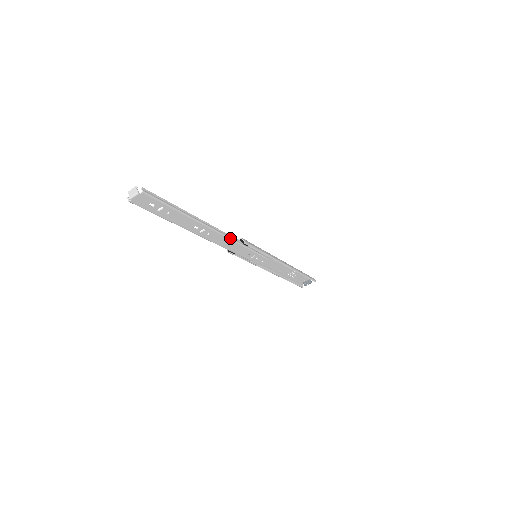
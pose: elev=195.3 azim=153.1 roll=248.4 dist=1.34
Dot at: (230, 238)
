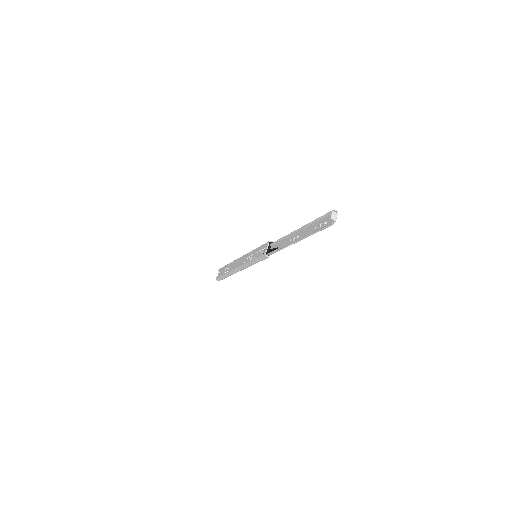
Dot at: (281, 241)
